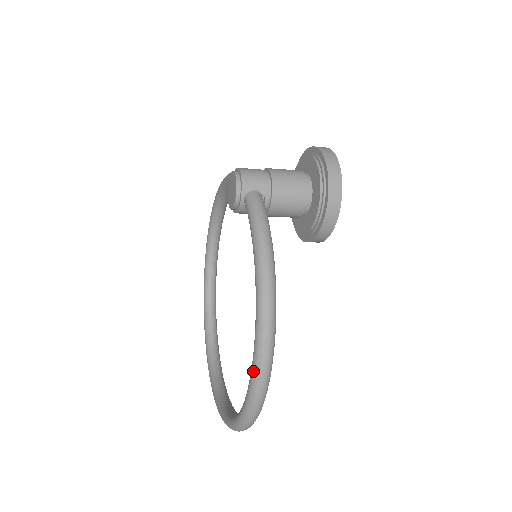
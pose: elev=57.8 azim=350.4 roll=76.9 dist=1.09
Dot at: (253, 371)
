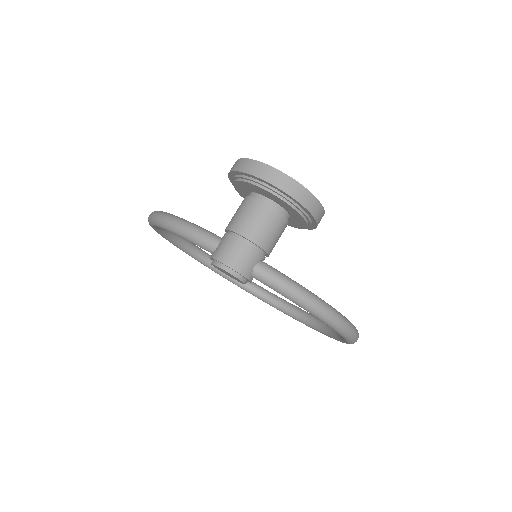
Dot at: occluded
